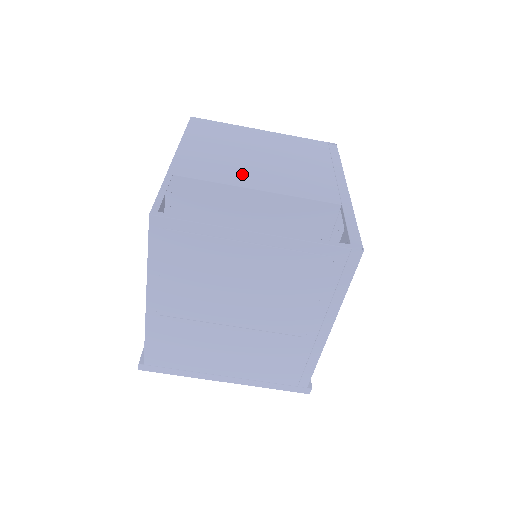
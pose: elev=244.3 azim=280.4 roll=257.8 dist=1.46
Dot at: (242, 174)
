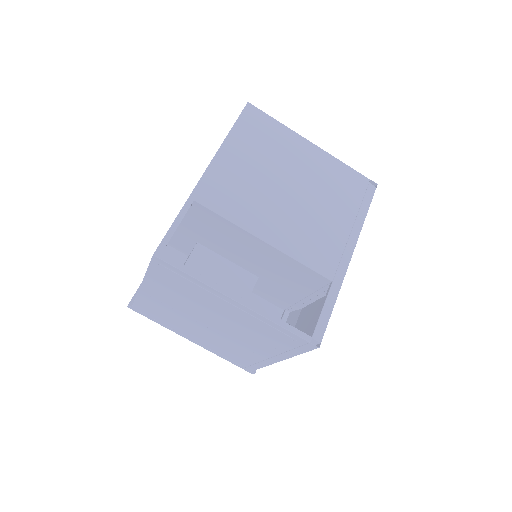
Dot at: (260, 214)
